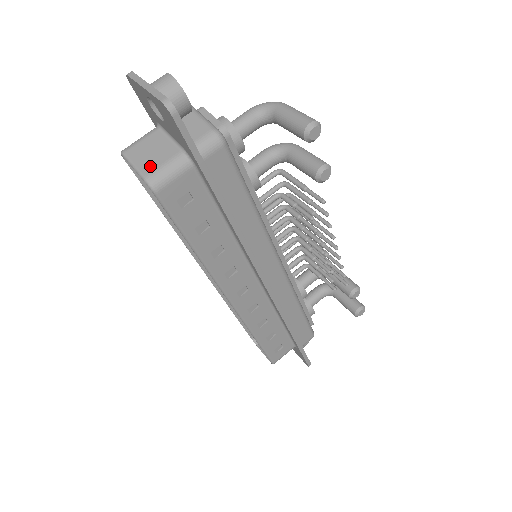
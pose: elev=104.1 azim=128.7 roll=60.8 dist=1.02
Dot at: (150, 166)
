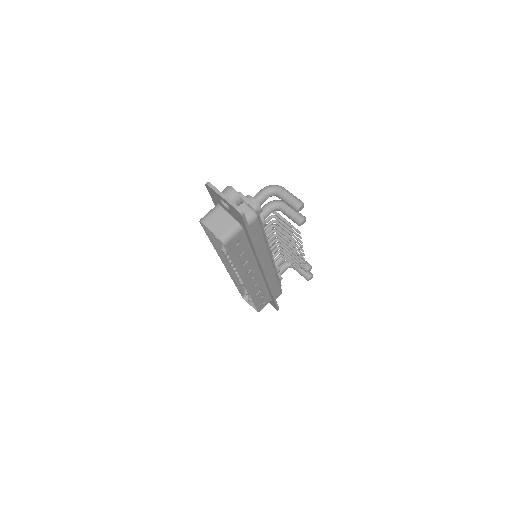
Dot at: (221, 231)
